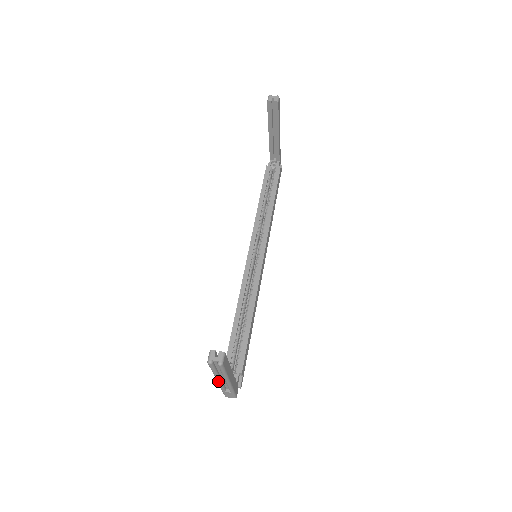
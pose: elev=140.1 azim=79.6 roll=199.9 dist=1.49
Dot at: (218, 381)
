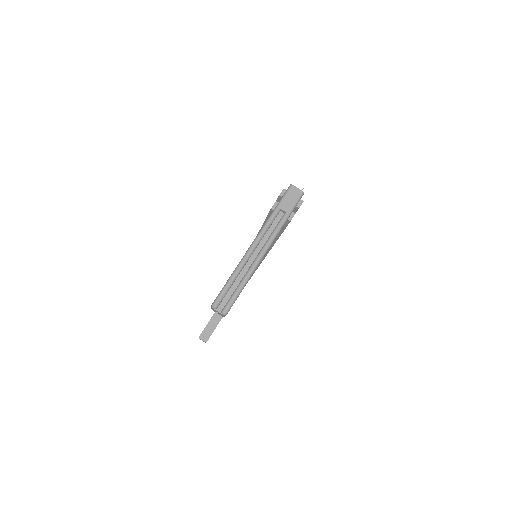
Dot at: occluded
